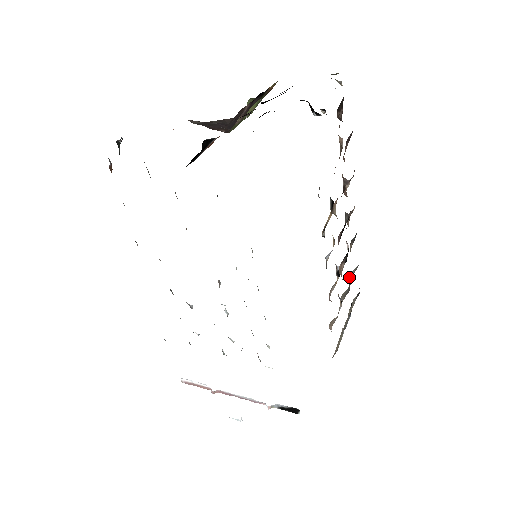
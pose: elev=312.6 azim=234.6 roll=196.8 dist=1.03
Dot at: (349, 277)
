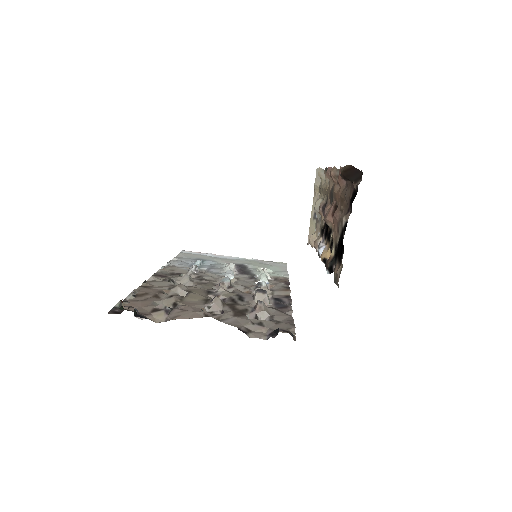
Dot at: (319, 176)
